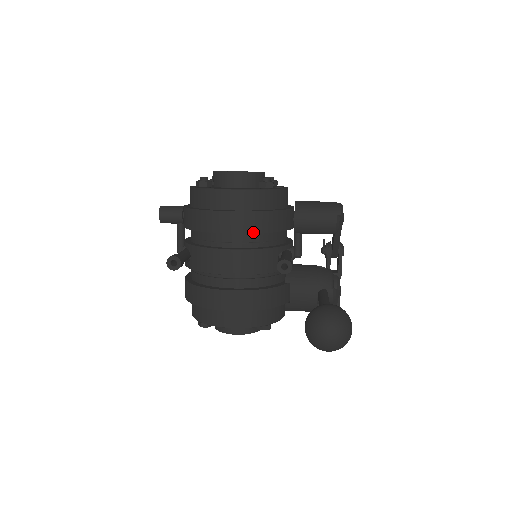
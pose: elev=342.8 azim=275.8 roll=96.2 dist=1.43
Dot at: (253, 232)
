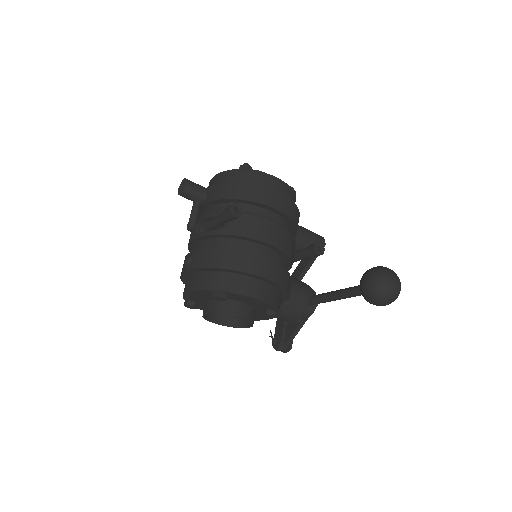
Dot at: (290, 217)
